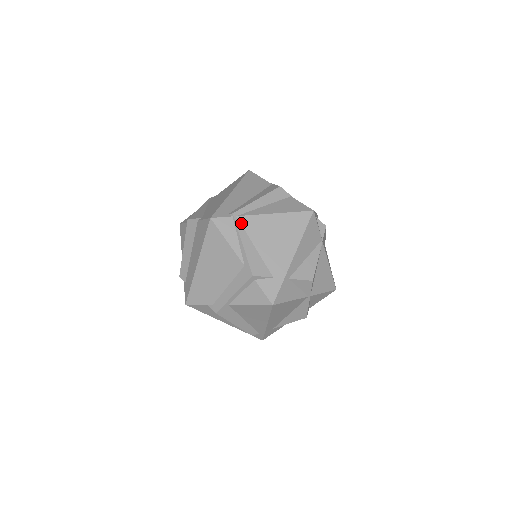
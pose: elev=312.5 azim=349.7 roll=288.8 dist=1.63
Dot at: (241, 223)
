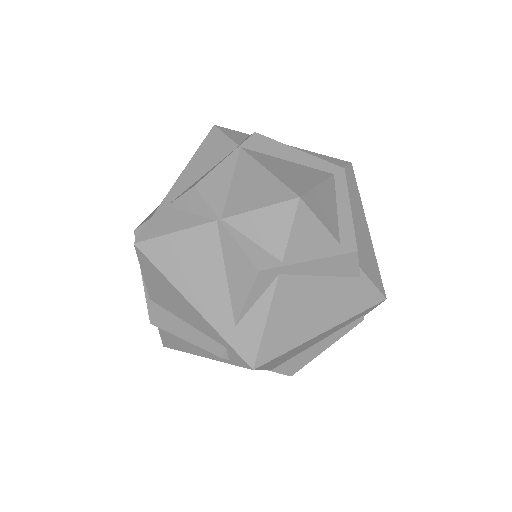
Dot at: occluded
